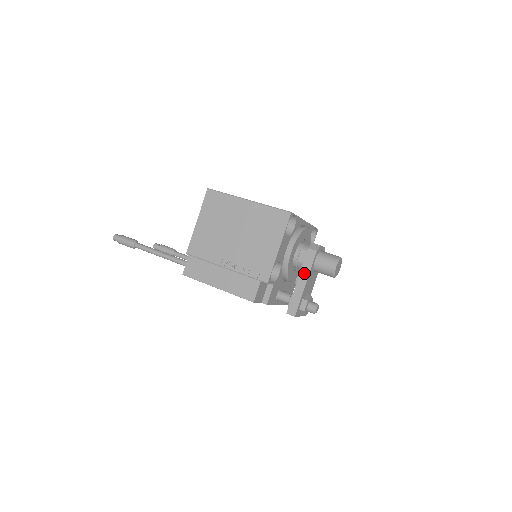
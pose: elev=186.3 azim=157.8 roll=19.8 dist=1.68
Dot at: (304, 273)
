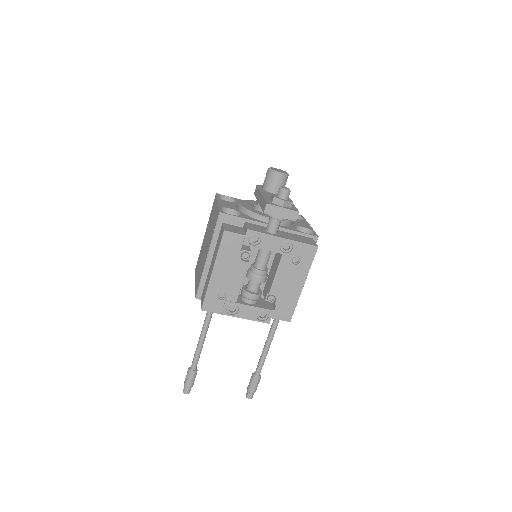
Dot at: (258, 196)
